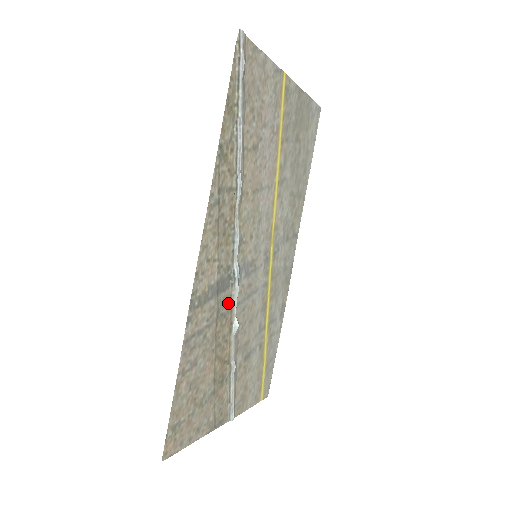
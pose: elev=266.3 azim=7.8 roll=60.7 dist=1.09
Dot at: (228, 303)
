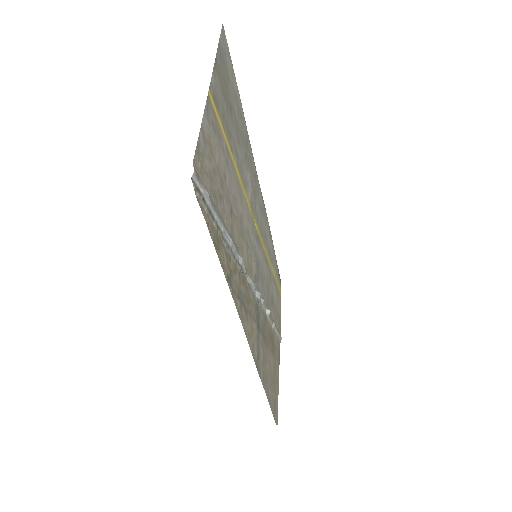
Dot at: (262, 316)
